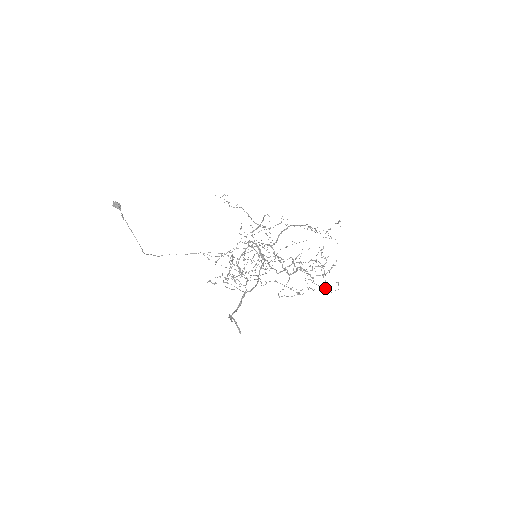
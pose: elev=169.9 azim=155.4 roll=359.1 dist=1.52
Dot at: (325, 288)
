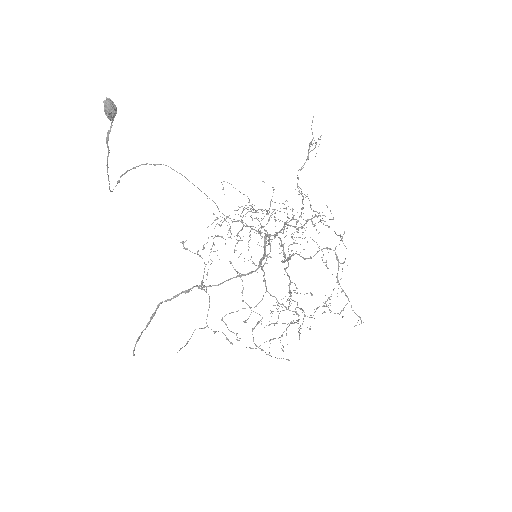
Dot at: (273, 339)
